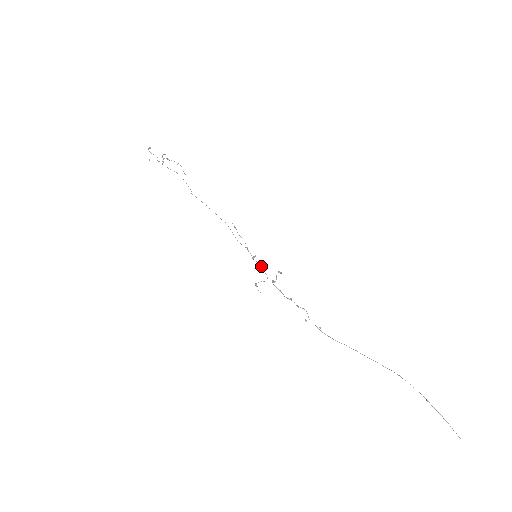
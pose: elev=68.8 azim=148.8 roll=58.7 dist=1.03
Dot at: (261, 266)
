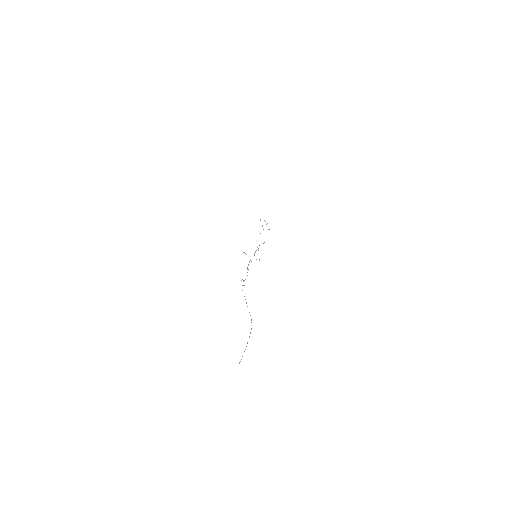
Dot at: occluded
